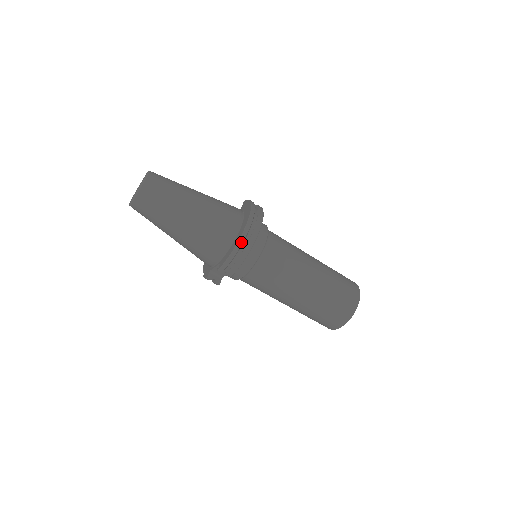
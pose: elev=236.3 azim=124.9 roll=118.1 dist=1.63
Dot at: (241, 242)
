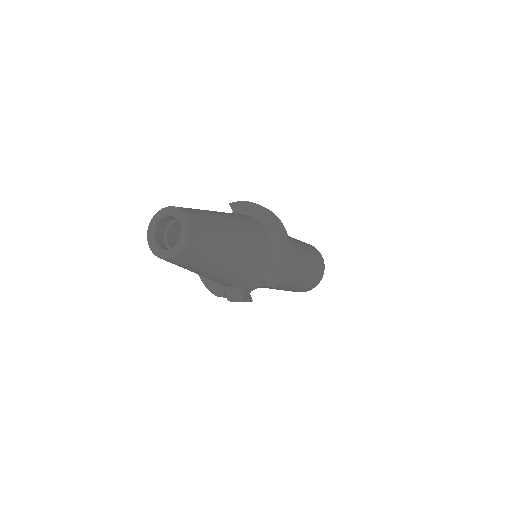
Dot at: (284, 249)
